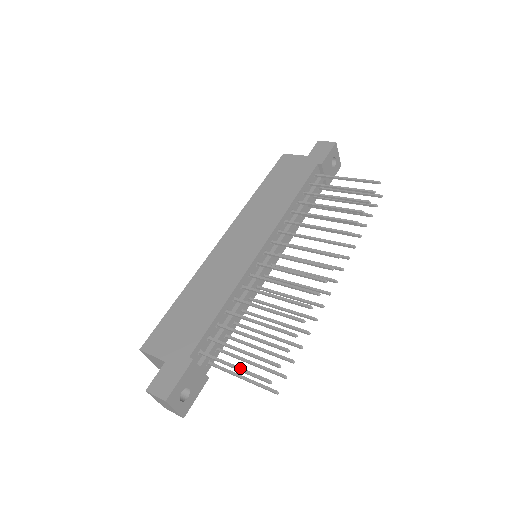
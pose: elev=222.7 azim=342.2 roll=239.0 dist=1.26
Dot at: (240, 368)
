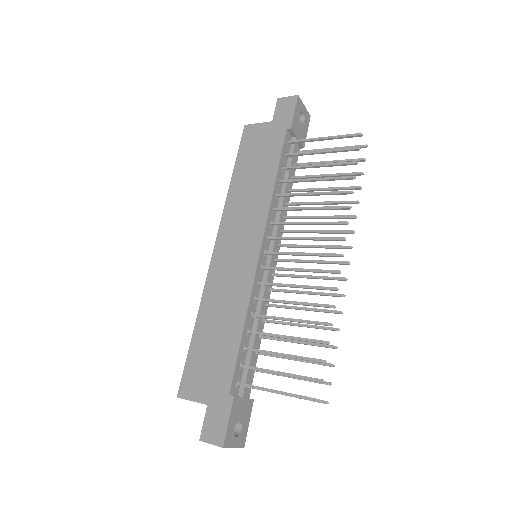
Dot at: (283, 393)
